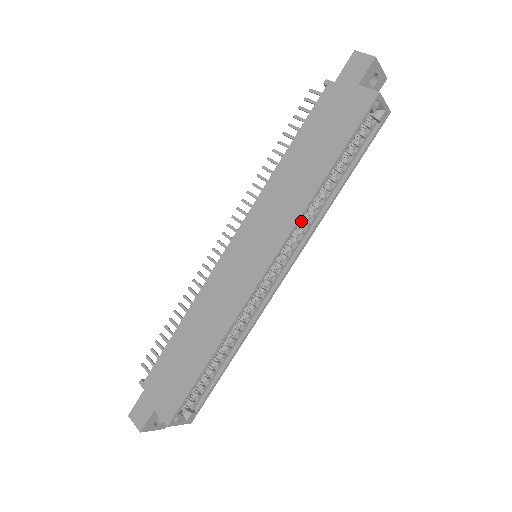
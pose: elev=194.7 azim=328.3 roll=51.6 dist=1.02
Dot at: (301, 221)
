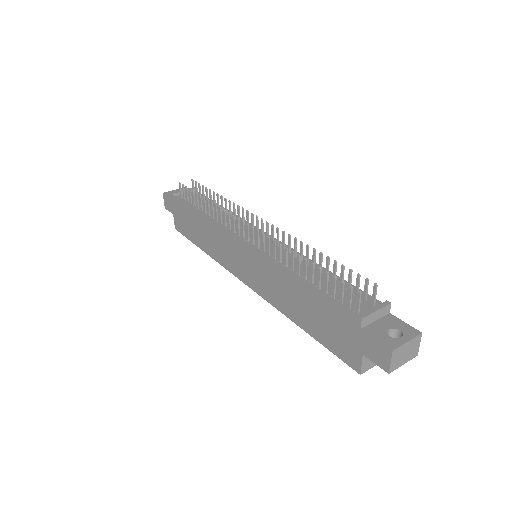
Dot at: occluded
